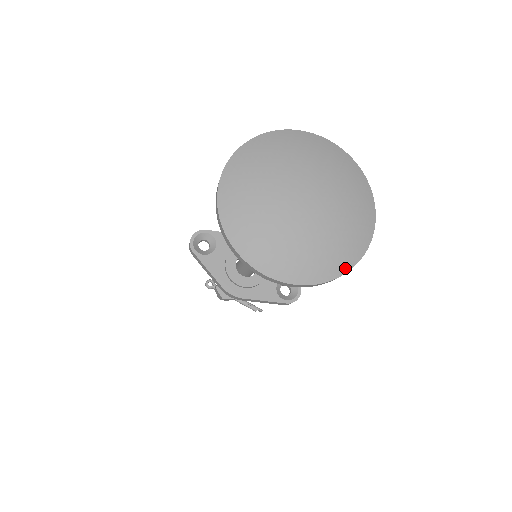
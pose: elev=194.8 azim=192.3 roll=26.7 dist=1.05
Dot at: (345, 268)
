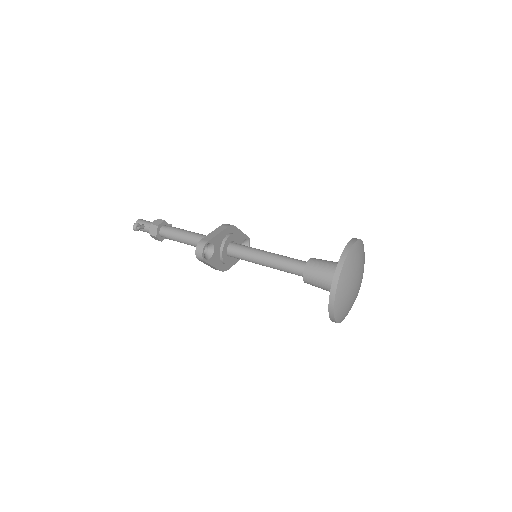
Dot at: occluded
